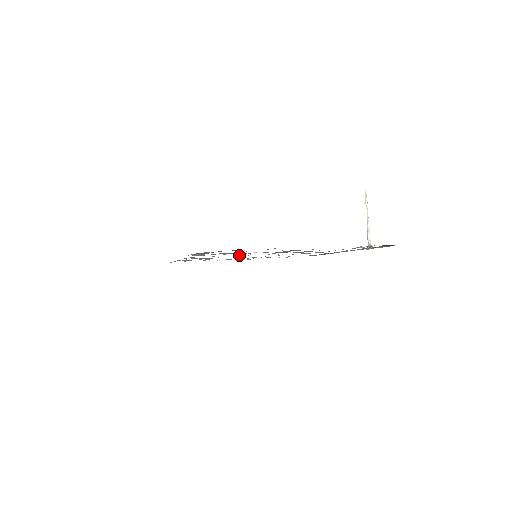
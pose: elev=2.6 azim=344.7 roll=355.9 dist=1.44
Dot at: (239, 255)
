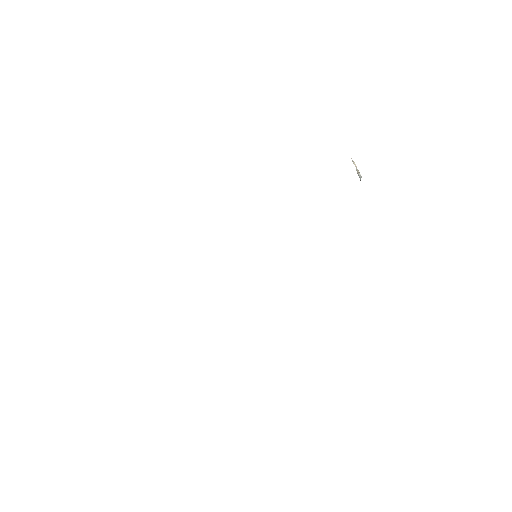
Dot at: occluded
